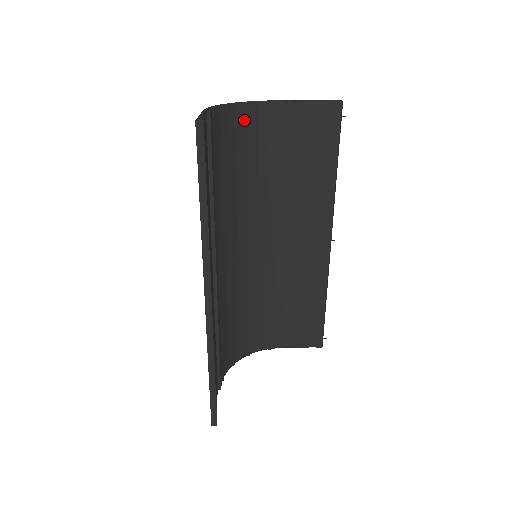
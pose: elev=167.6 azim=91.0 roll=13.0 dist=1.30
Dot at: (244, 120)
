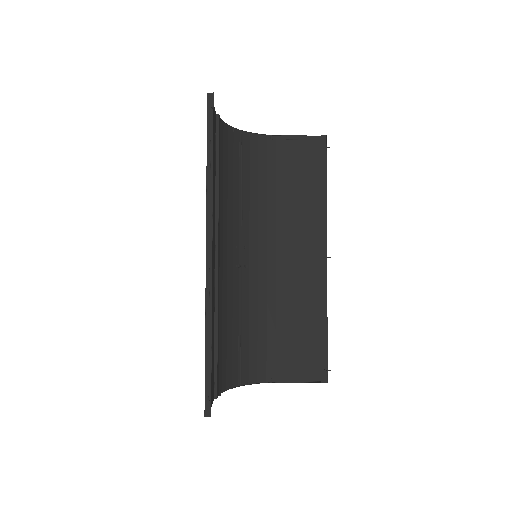
Dot at: (247, 144)
